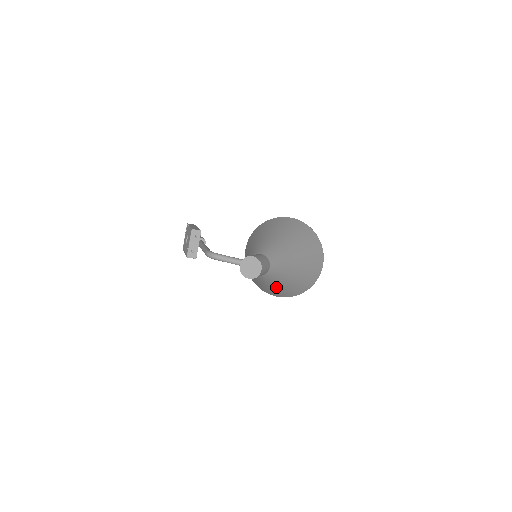
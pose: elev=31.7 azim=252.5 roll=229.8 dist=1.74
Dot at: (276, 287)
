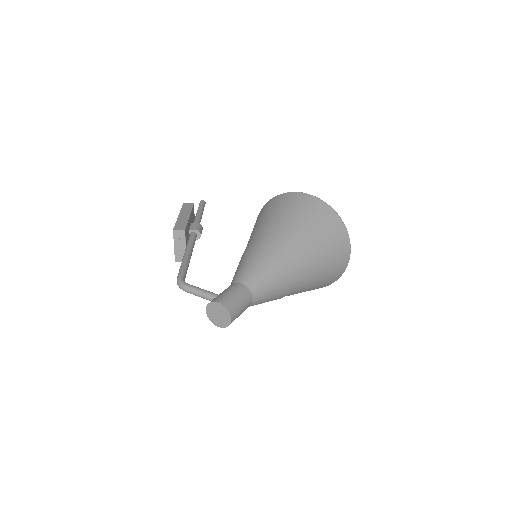
Dot at: occluded
